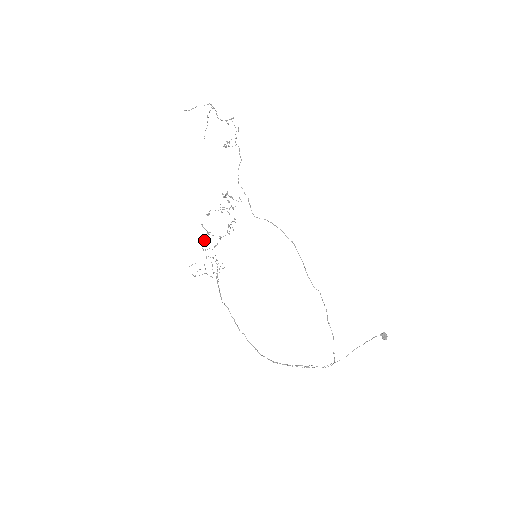
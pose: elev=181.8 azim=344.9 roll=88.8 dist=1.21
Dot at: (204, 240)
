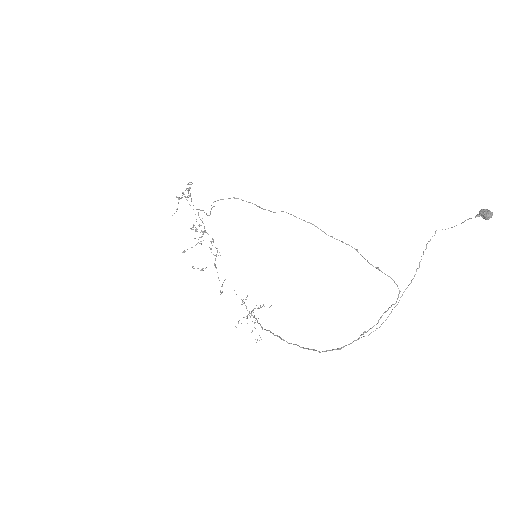
Dot at: occluded
